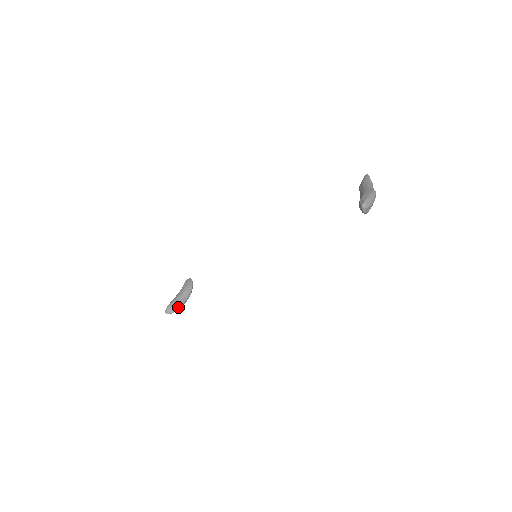
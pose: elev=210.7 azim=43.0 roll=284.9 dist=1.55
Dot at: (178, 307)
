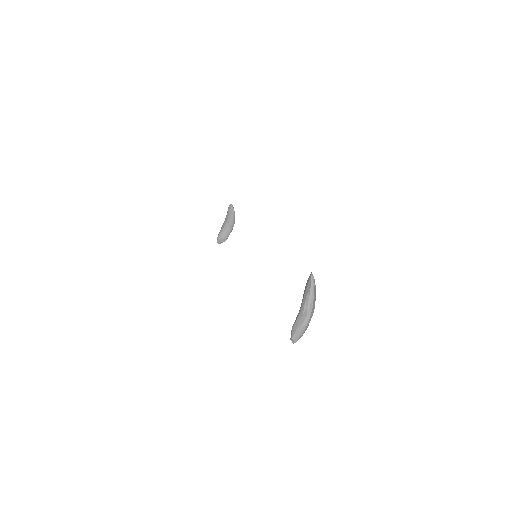
Dot at: (226, 238)
